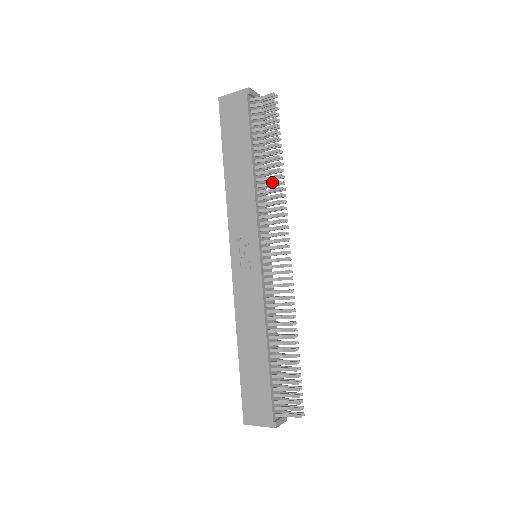
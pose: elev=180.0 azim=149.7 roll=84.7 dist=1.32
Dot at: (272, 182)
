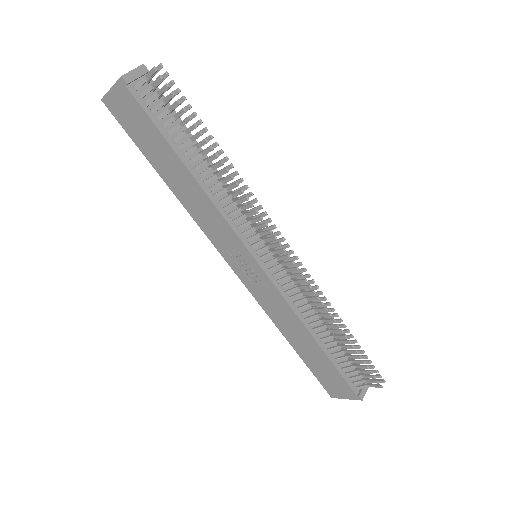
Dot at: (223, 180)
